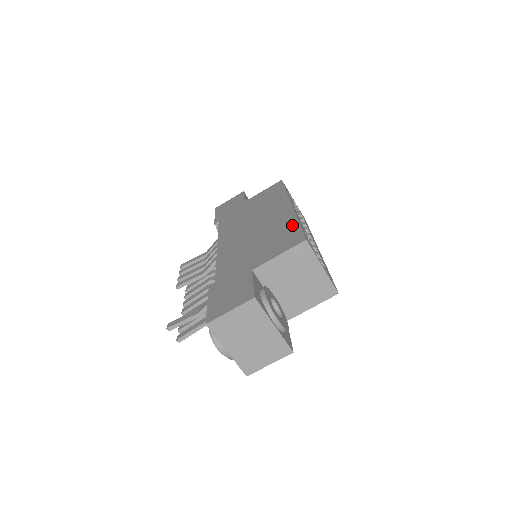
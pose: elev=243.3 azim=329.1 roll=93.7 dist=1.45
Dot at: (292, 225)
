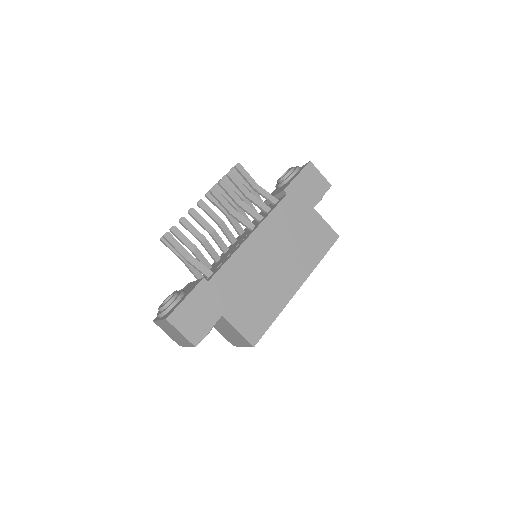
Dot at: (272, 315)
